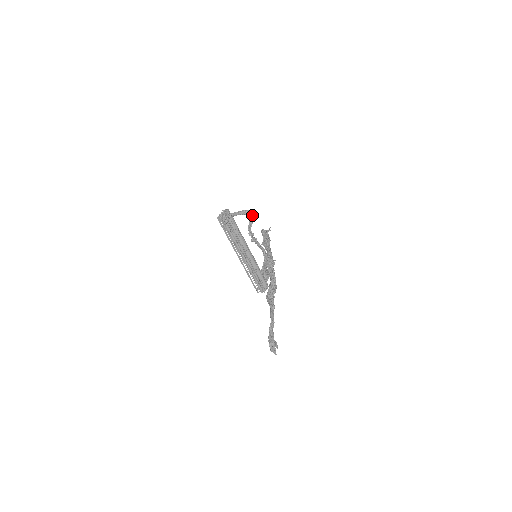
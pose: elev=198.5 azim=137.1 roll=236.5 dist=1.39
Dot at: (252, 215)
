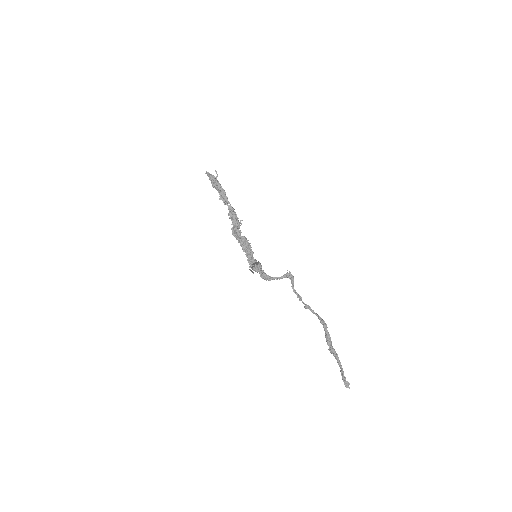
Dot at: occluded
